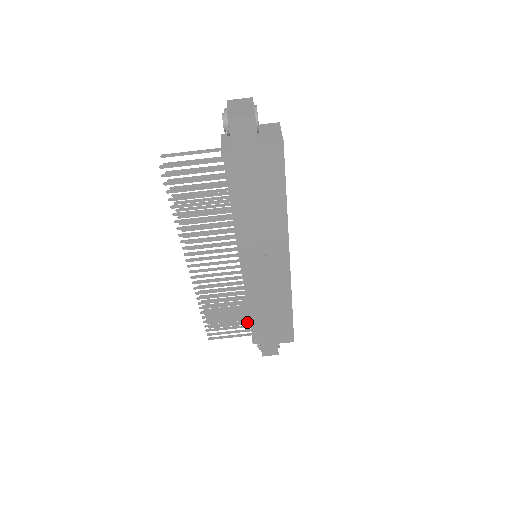
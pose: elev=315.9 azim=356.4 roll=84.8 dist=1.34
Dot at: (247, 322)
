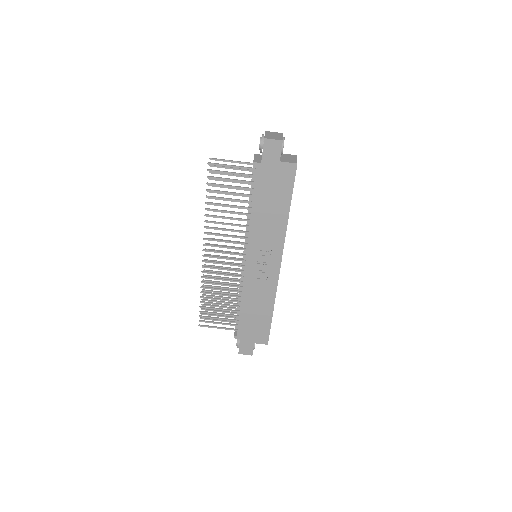
Dot at: (234, 316)
